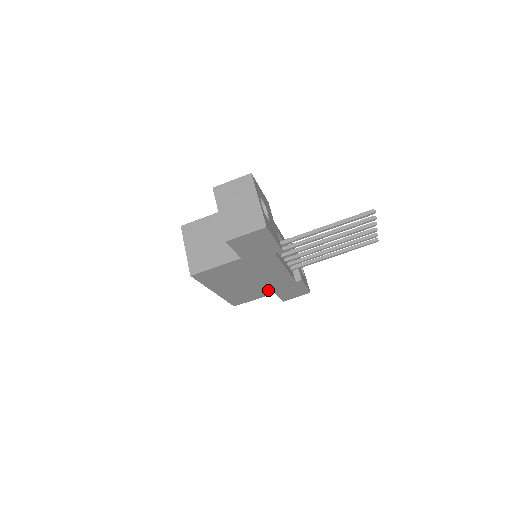
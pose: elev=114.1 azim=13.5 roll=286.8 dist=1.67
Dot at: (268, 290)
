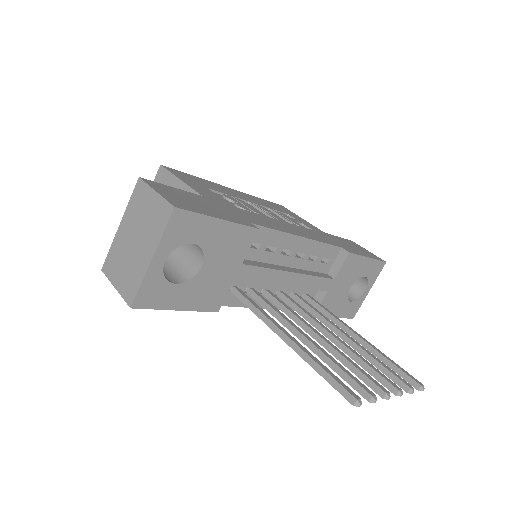
Dot at: occluded
